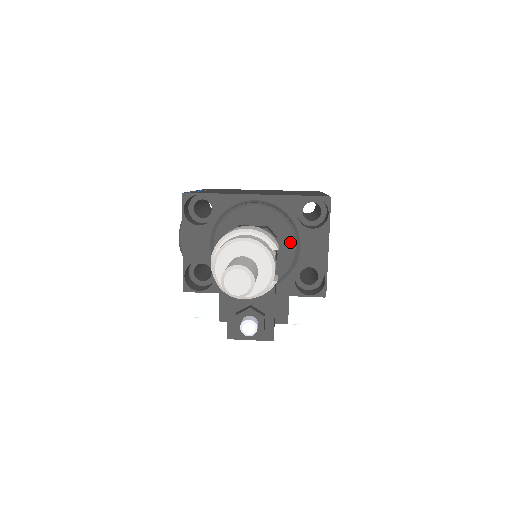
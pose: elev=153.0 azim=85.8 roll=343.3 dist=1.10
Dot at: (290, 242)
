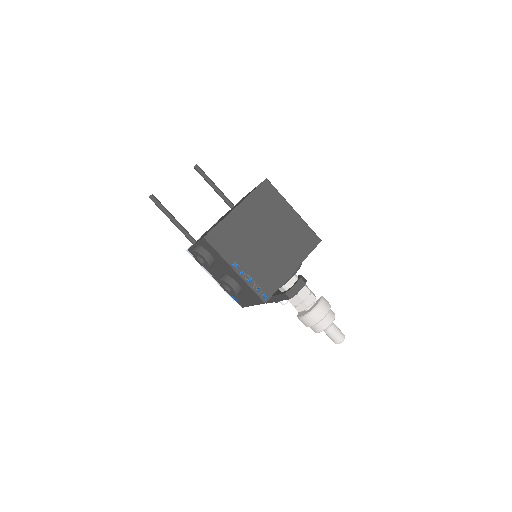
Dot at: occluded
